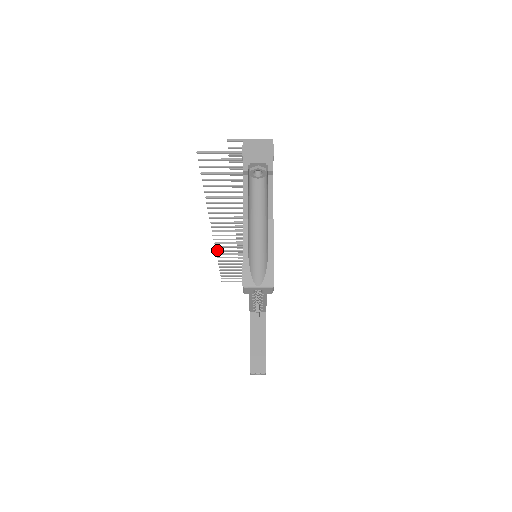
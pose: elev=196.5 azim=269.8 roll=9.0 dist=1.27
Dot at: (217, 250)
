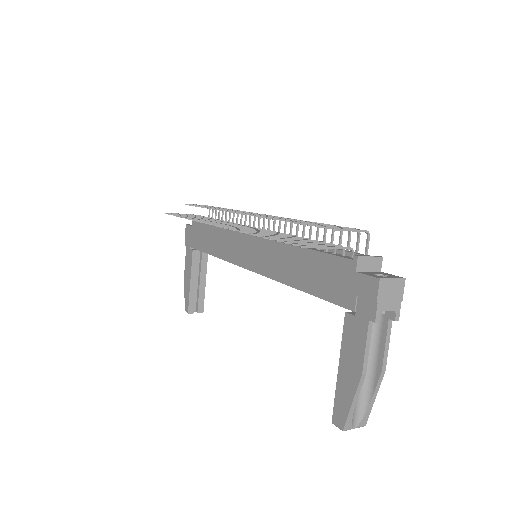
Dot at: (197, 220)
